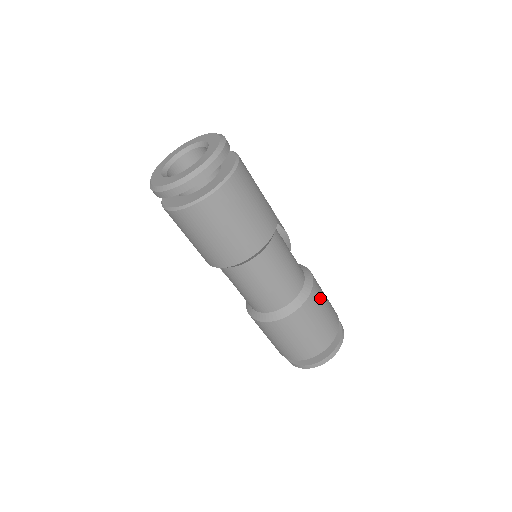
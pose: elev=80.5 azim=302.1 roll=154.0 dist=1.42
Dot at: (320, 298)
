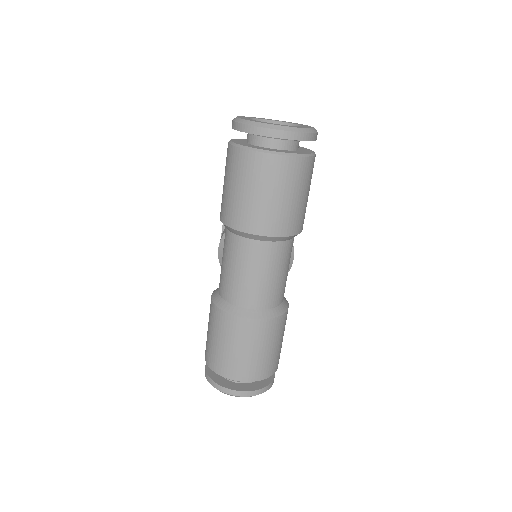
Dot at: (281, 331)
